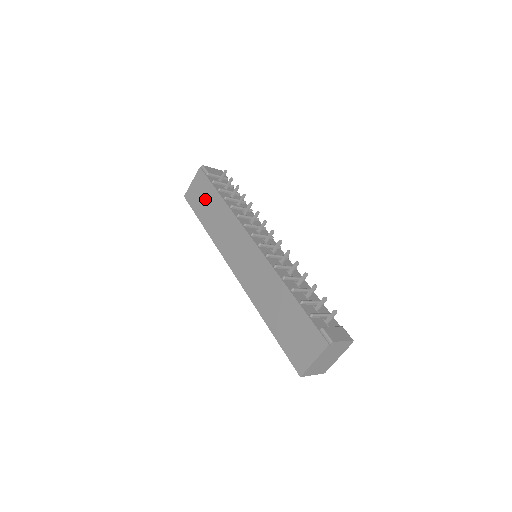
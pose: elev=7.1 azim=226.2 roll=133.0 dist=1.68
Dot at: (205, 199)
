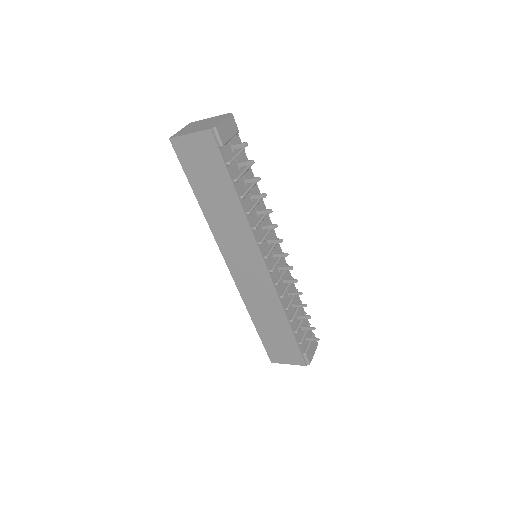
Dot at: (209, 176)
